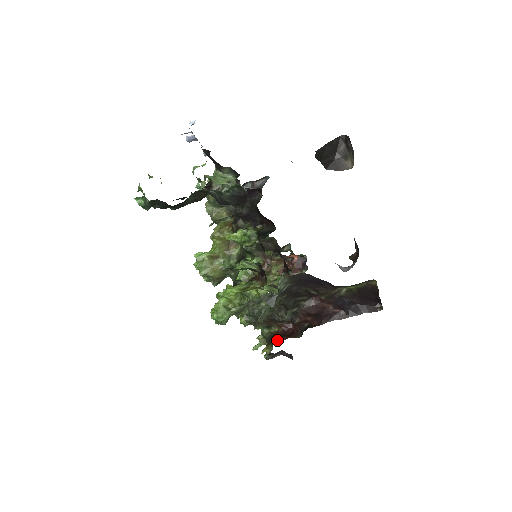
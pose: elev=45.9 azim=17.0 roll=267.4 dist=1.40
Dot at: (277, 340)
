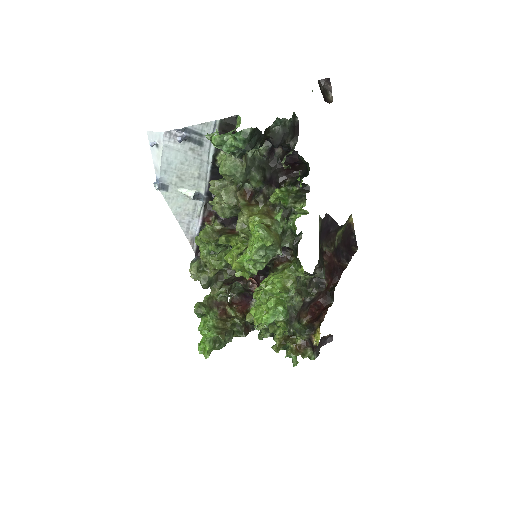
Dot at: (322, 316)
